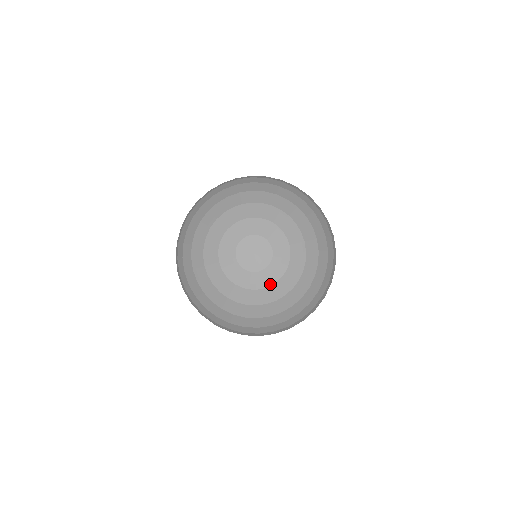
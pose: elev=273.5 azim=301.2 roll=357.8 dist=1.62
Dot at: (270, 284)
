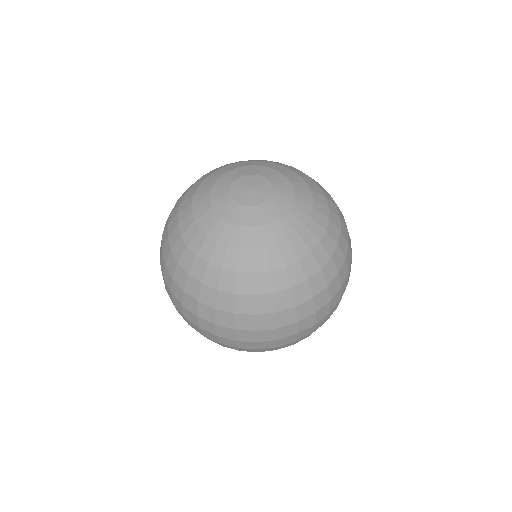
Dot at: (245, 225)
